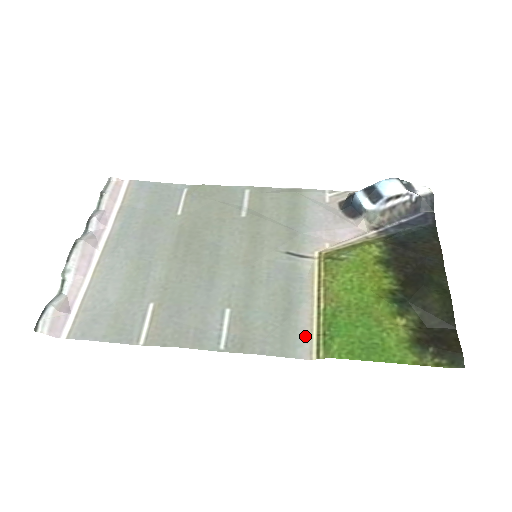
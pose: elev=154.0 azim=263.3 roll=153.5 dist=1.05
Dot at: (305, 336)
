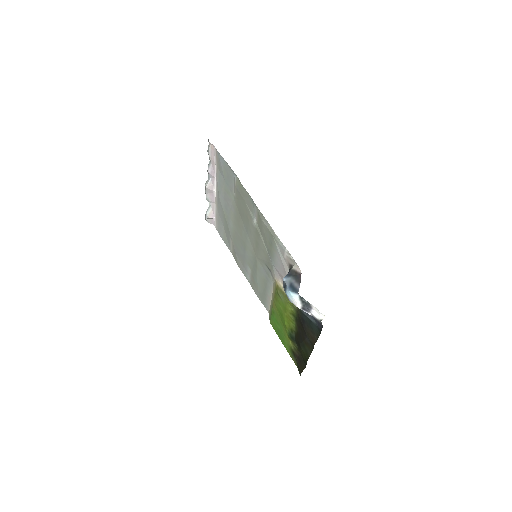
Dot at: (268, 305)
